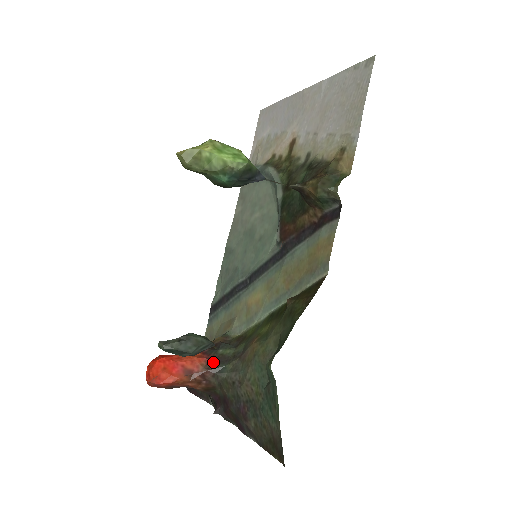
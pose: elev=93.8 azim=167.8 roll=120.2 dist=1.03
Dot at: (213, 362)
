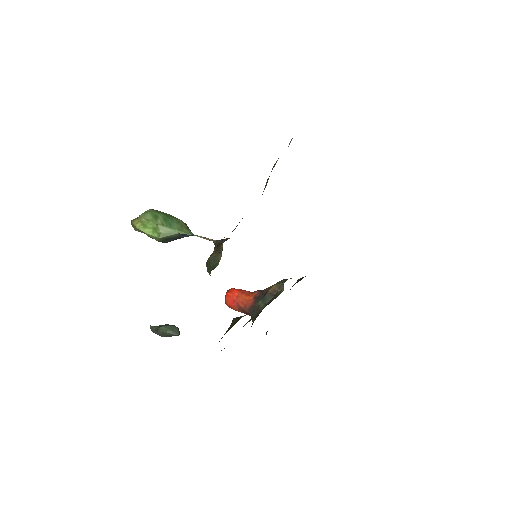
Dot at: (252, 309)
